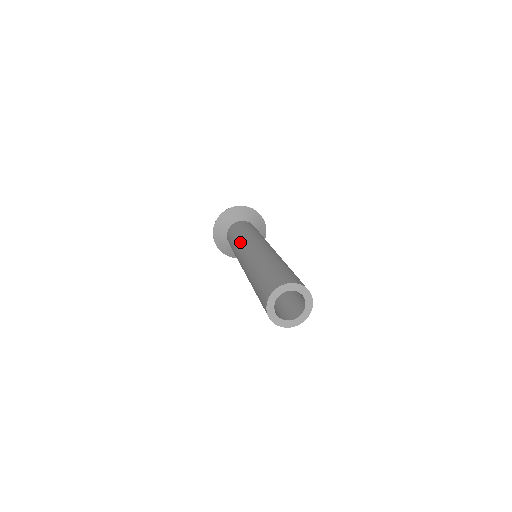
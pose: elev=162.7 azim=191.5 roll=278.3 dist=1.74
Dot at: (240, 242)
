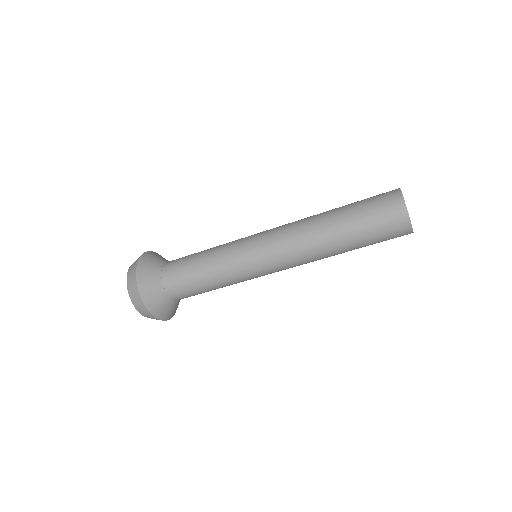
Dot at: occluded
